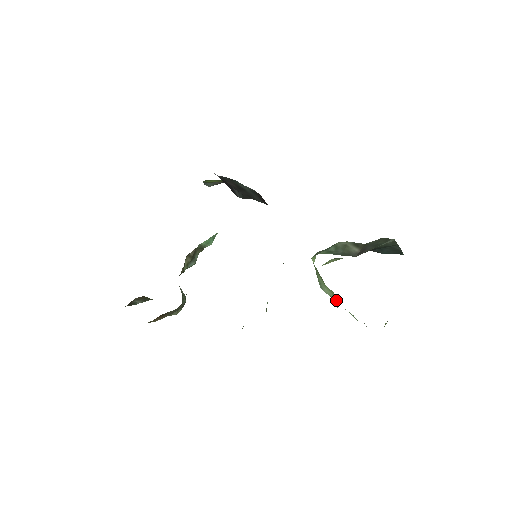
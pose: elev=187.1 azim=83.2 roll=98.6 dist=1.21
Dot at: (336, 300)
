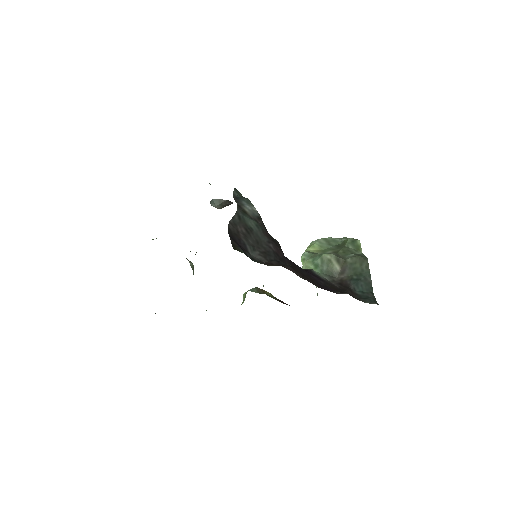
Dot at: occluded
